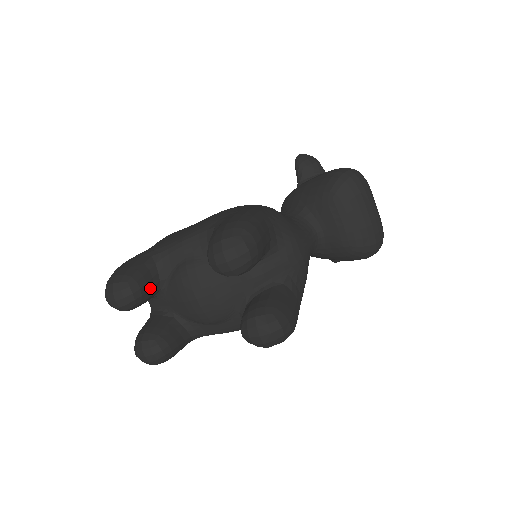
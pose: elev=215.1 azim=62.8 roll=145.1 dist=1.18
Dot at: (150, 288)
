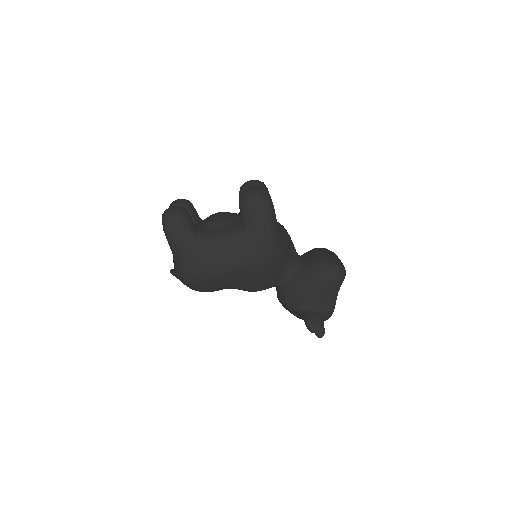
Dot at: (195, 212)
